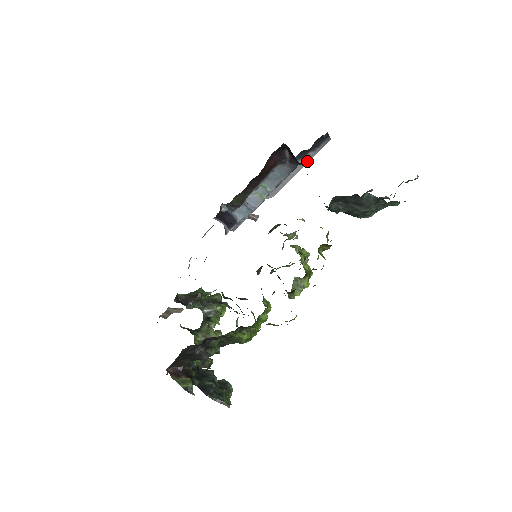
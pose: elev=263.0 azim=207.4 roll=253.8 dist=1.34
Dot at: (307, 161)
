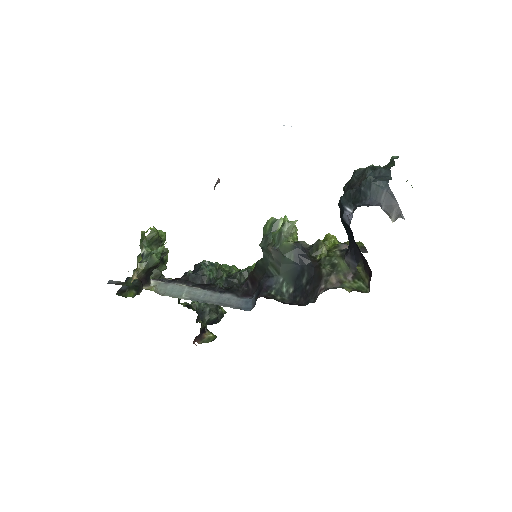
Dot at: occluded
